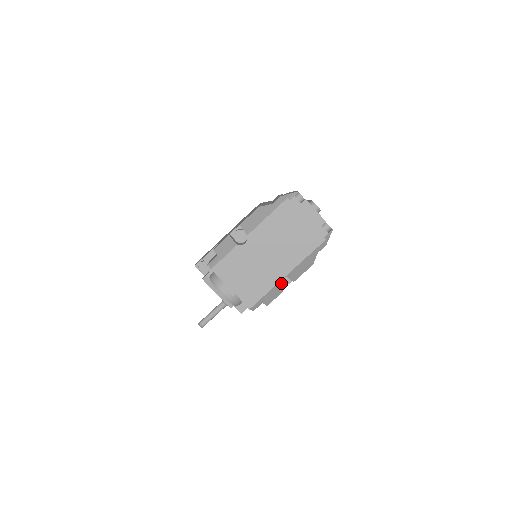
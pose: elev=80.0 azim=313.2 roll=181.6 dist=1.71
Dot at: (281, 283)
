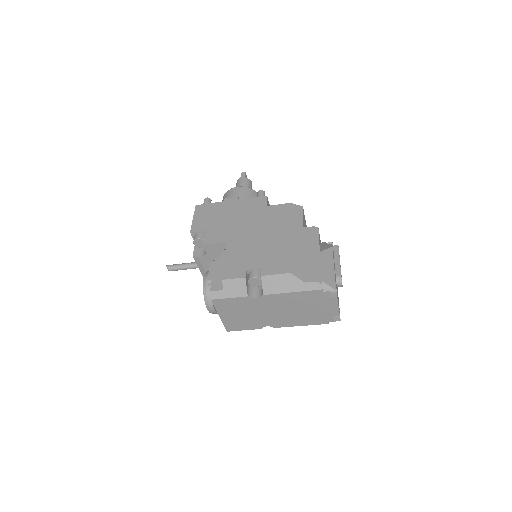
Dot at: occluded
